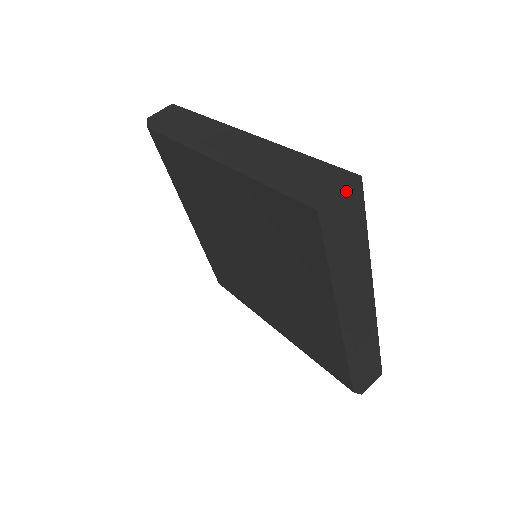
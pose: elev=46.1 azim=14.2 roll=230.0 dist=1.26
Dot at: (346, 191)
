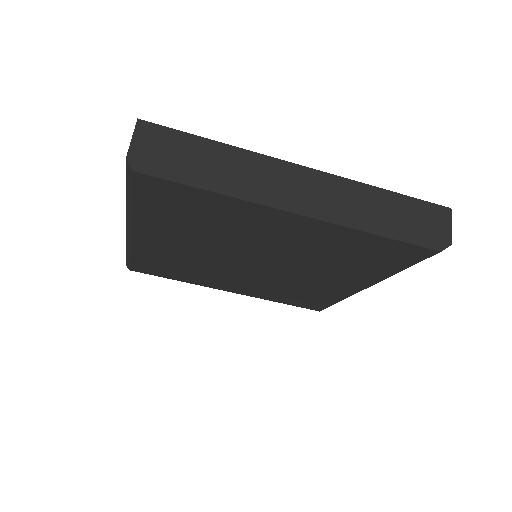
Dot at: (135, 138)
